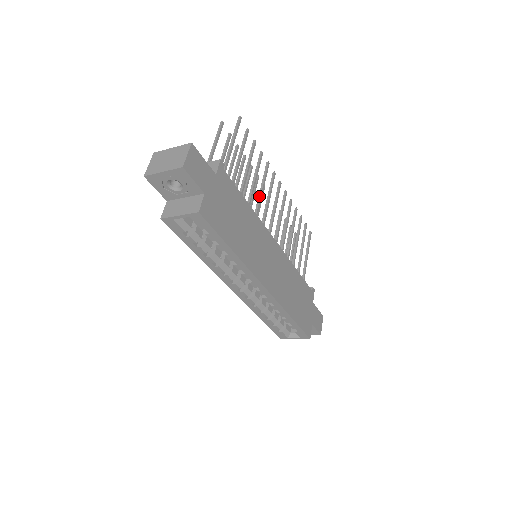
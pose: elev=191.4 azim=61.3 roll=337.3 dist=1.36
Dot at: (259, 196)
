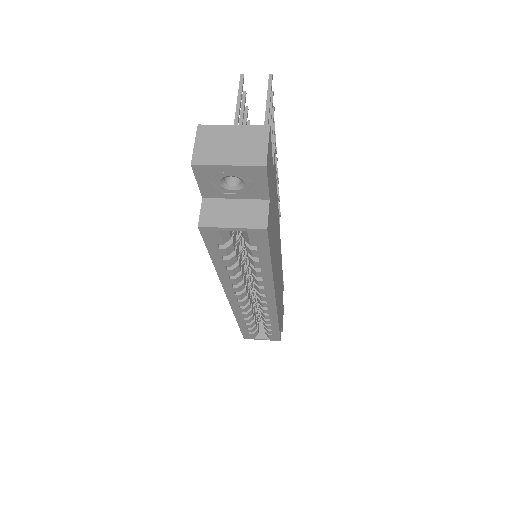
Dot at: occluded
